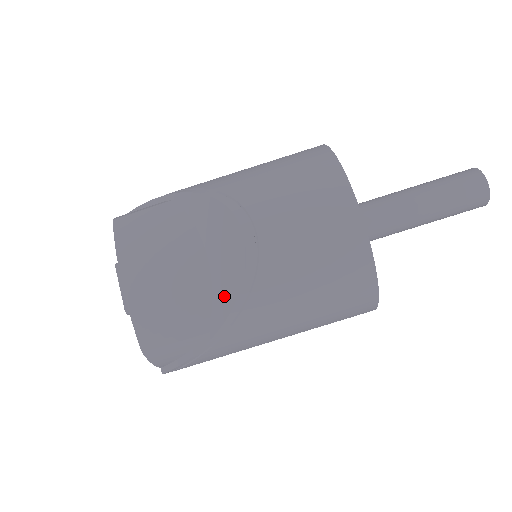
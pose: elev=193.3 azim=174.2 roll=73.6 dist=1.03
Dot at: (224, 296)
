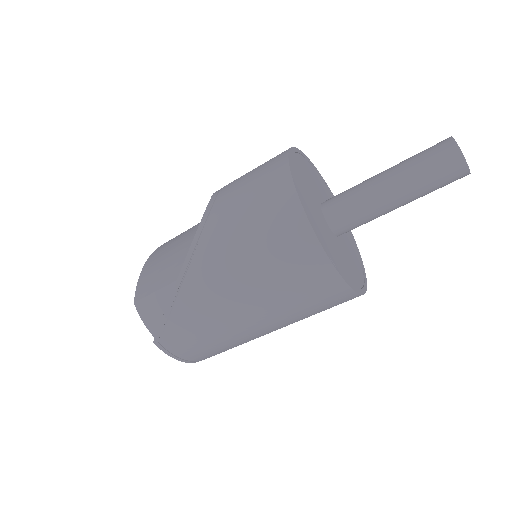
Dot at: occluded
